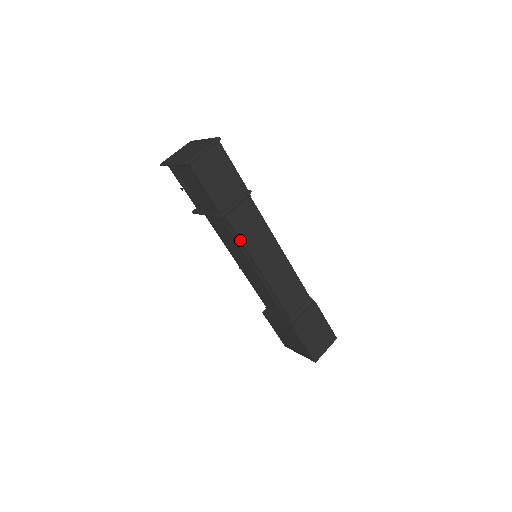
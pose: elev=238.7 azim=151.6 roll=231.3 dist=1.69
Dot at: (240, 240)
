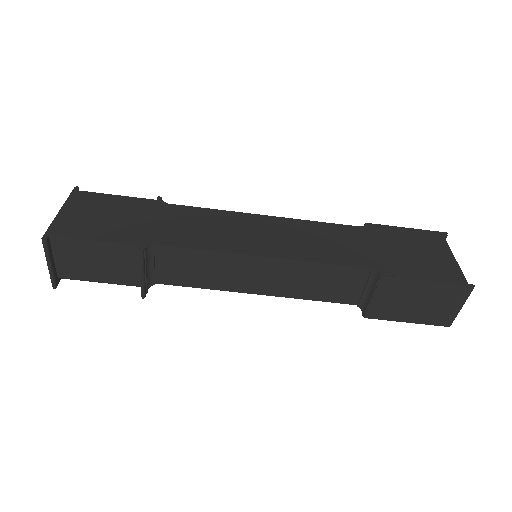
Dot at: (197, 287)
